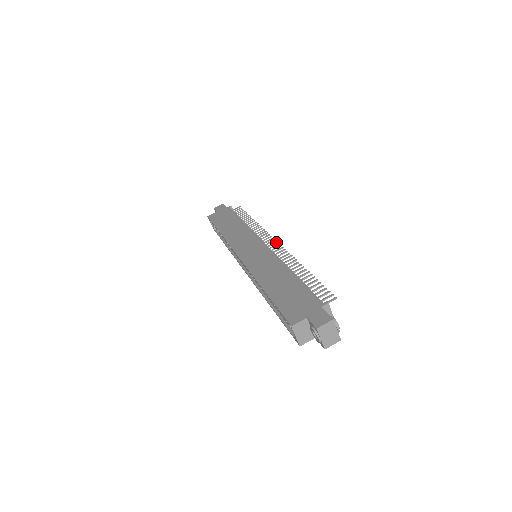
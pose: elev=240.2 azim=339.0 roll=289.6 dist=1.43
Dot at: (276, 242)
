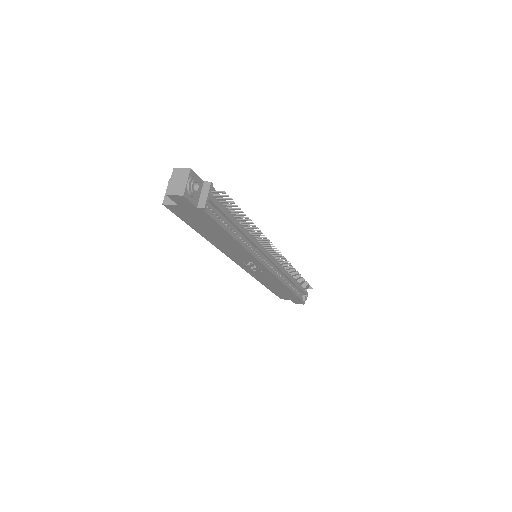
Dot at: (279, 252)
